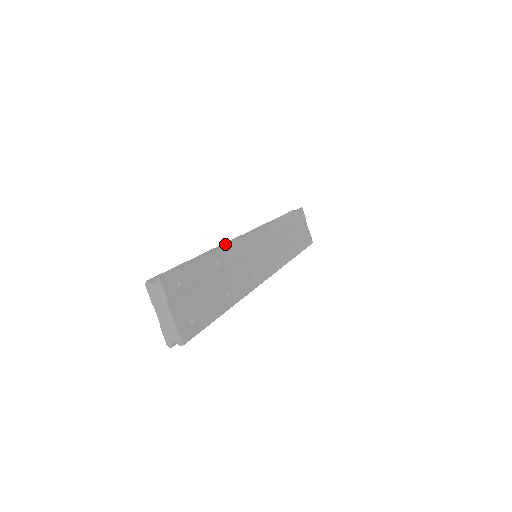
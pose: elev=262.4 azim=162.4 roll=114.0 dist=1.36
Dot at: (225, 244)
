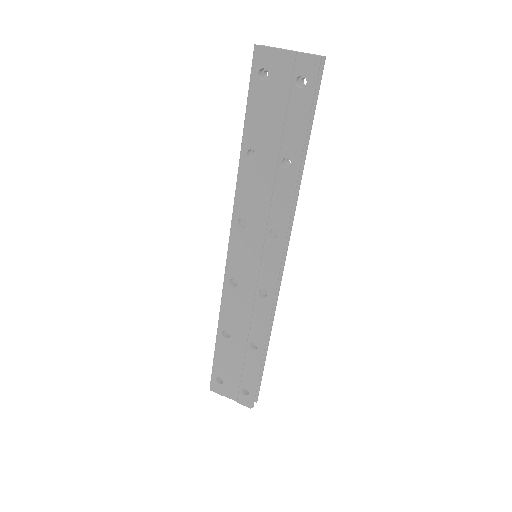
Dot at: occluded
